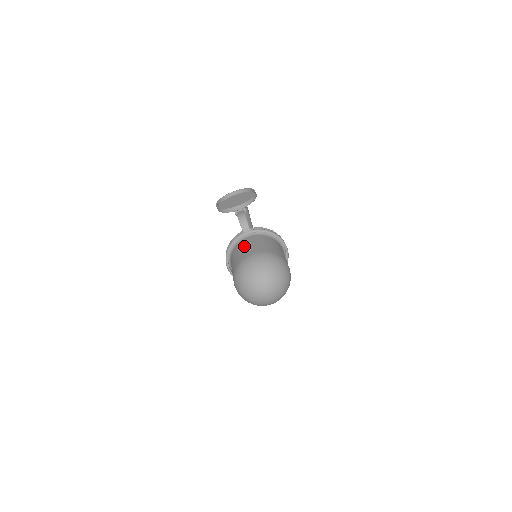
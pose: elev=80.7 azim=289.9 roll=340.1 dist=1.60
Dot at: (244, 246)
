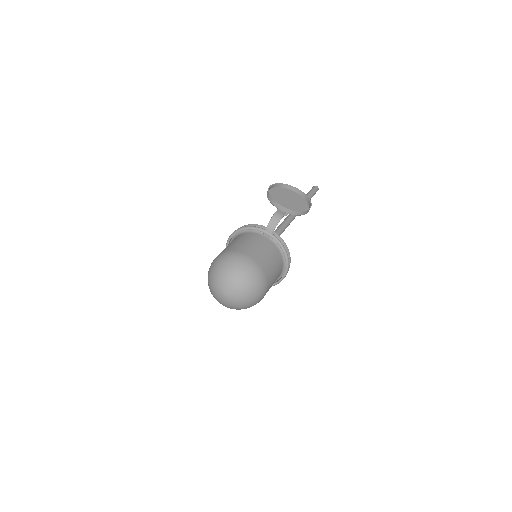
Dot at: (252, 241)
